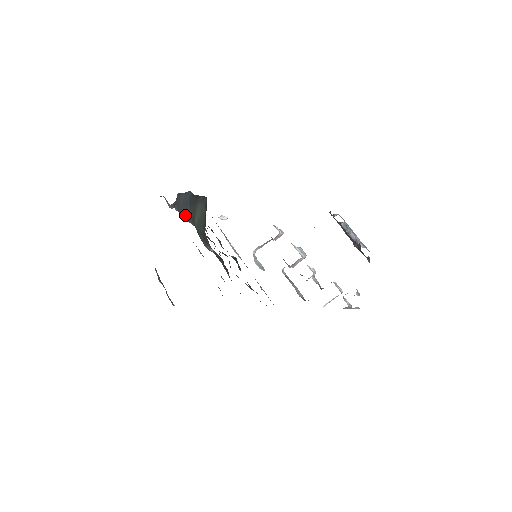
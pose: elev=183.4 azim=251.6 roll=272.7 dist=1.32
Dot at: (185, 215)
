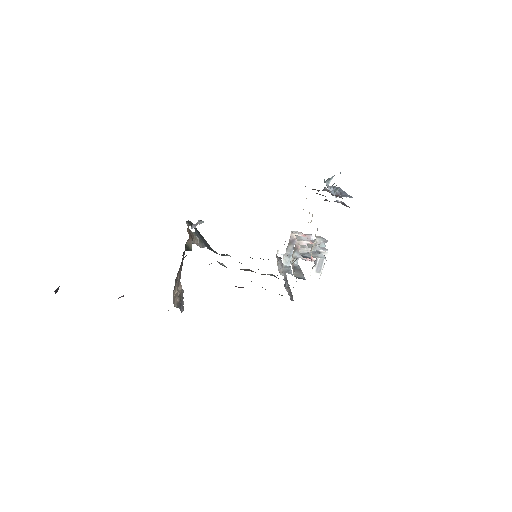
Dot at: (210, 249)
